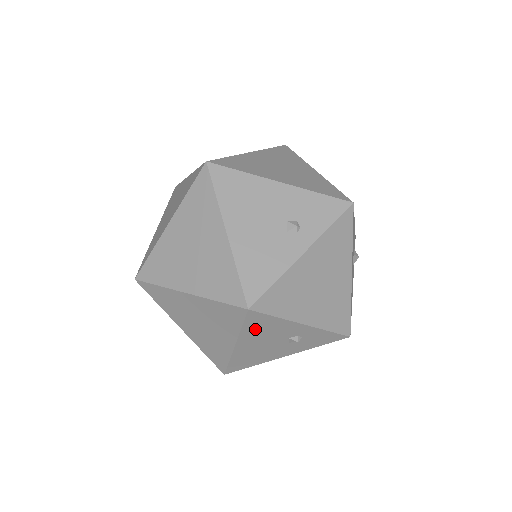
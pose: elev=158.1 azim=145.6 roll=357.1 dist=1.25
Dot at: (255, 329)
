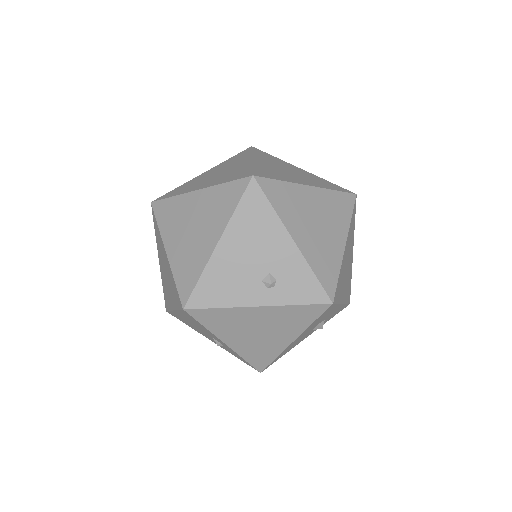
Dot at: (188, 317)
